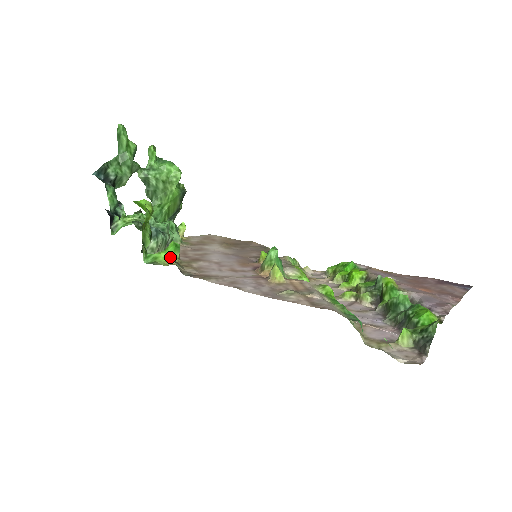
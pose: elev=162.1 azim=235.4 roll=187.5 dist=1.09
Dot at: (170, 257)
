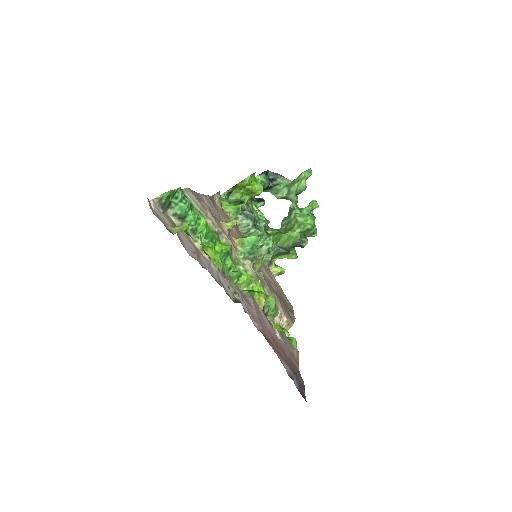
Dot at: (228, 207)
